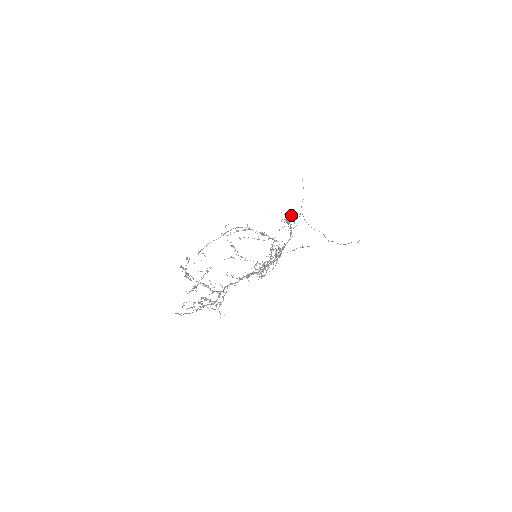
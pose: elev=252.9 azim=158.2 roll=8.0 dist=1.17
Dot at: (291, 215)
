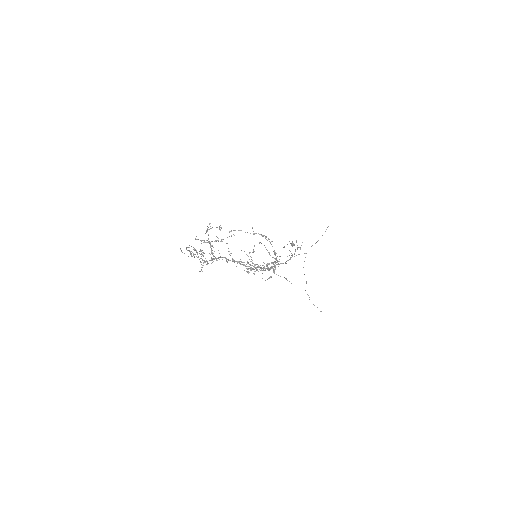
Dot at: (300, 247)
